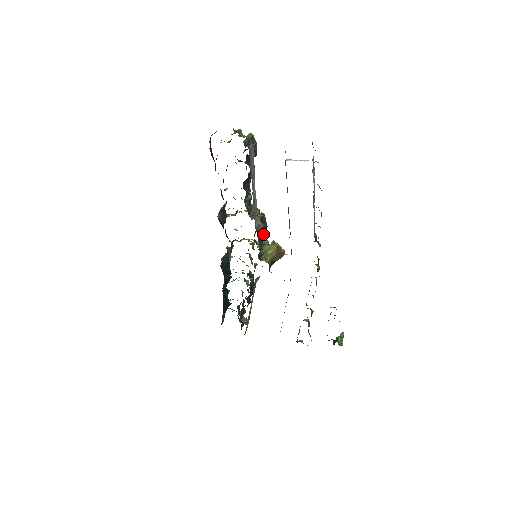
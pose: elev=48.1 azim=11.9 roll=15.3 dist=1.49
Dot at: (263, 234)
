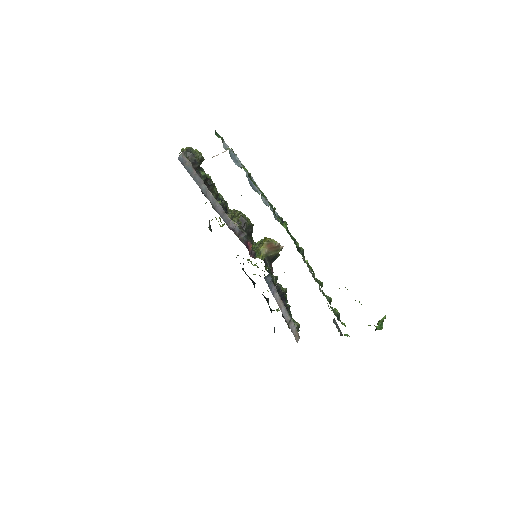
Dot at: (243, 232)
